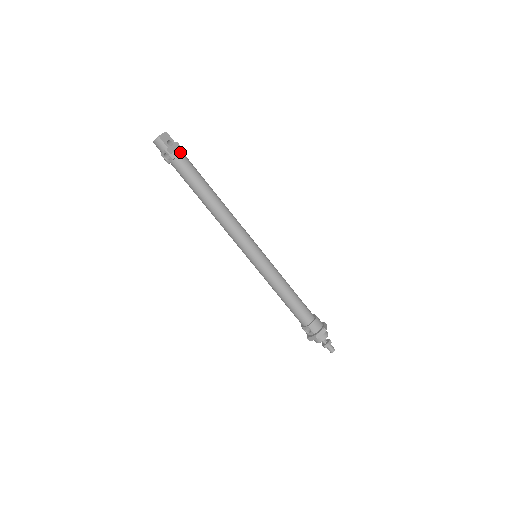
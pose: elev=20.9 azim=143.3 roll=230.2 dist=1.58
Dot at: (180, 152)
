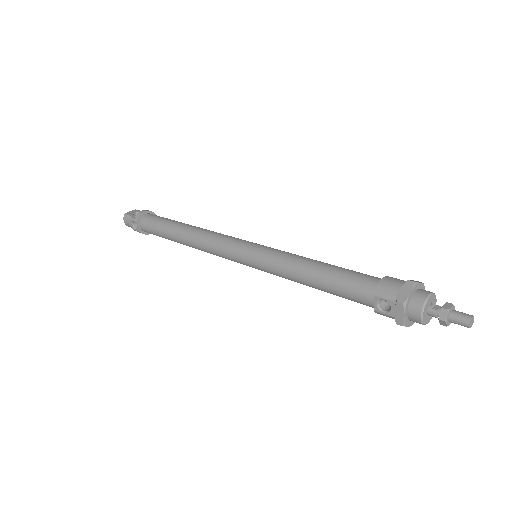
Dot at: (143, 212)
